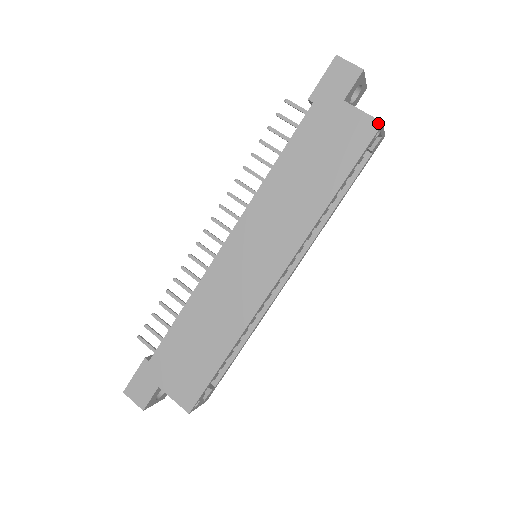
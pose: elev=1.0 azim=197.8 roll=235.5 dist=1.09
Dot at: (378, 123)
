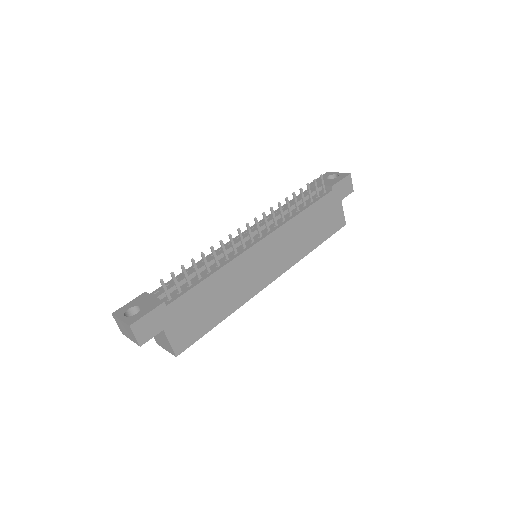
Dot at: (345, 223)
